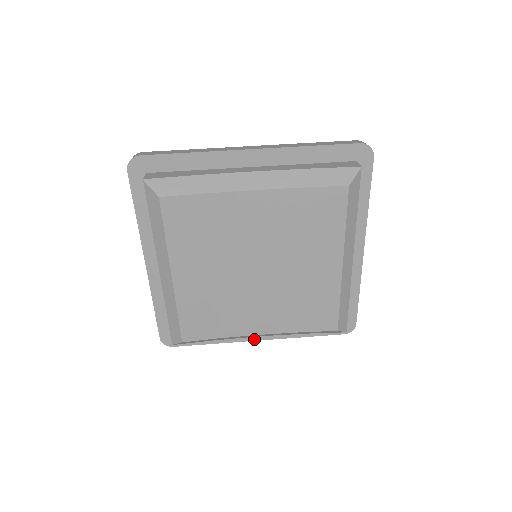
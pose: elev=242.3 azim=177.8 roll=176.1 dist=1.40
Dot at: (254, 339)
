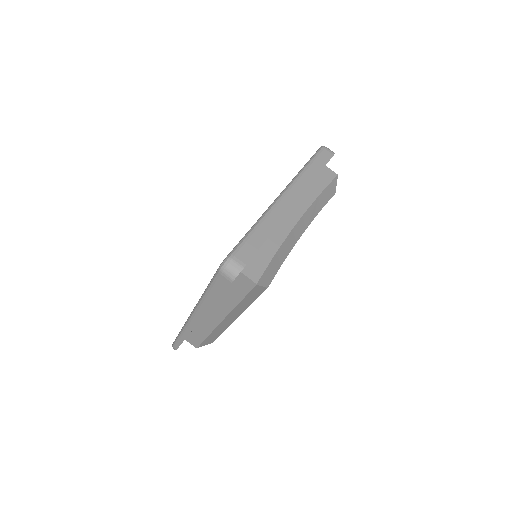
Dot at: occluded
